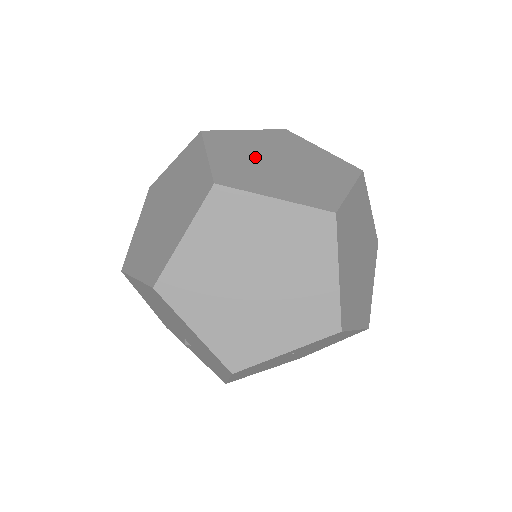
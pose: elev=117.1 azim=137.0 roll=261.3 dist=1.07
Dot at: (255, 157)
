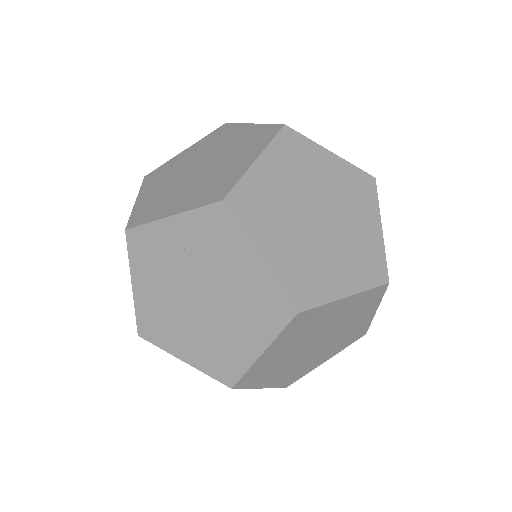
Dot at: occluded
